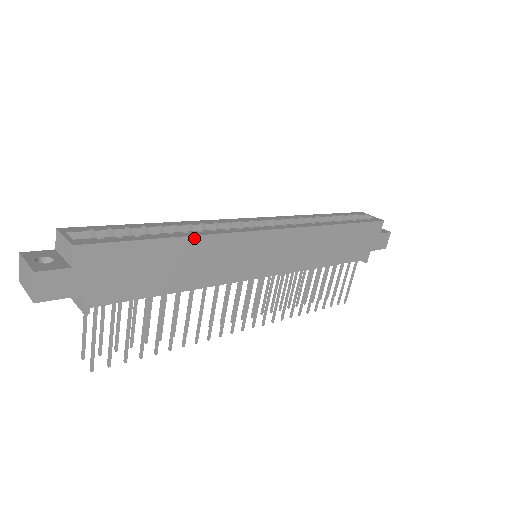
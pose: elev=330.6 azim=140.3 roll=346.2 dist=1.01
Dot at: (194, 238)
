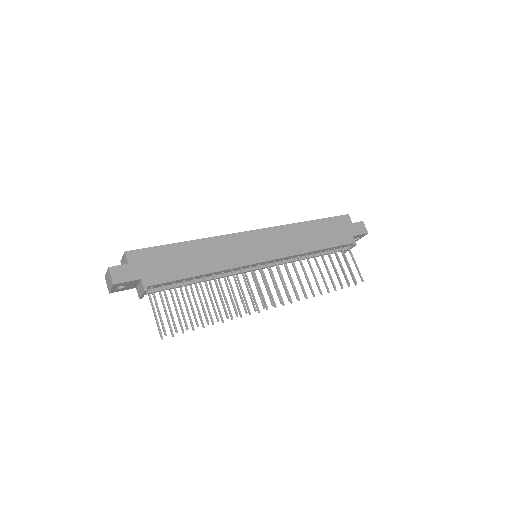
Dot at: (197, 241)
